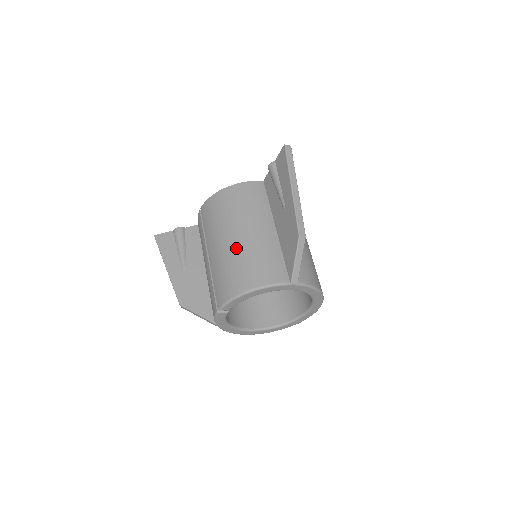
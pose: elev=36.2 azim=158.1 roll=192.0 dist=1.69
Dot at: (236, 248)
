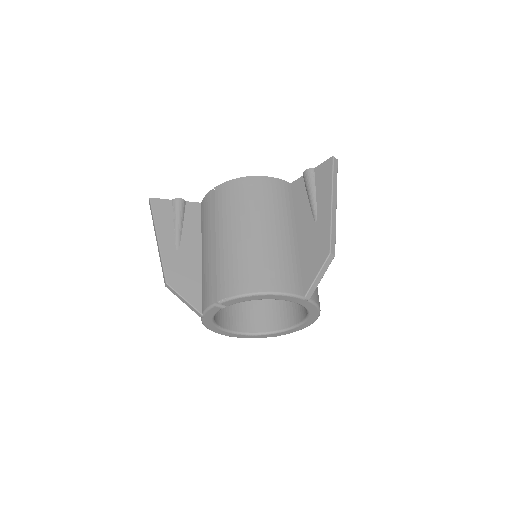
Dot at: (255, 243)
